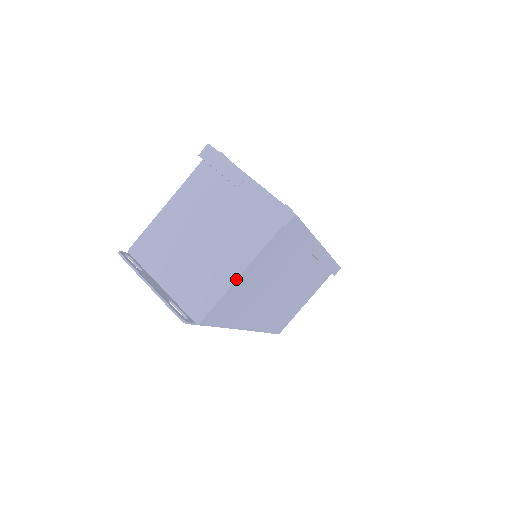
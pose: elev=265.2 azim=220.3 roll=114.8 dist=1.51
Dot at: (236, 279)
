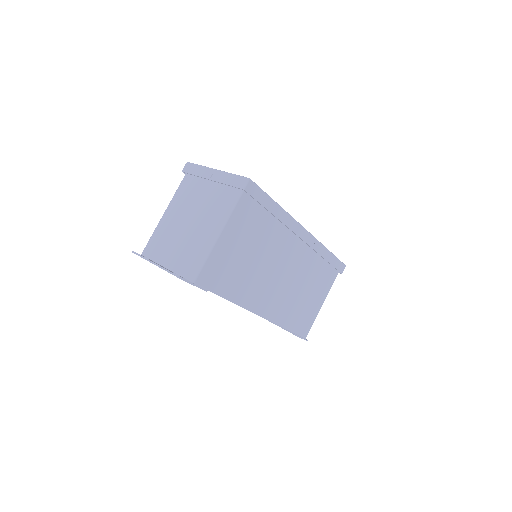
Dot at: (217, 240)
